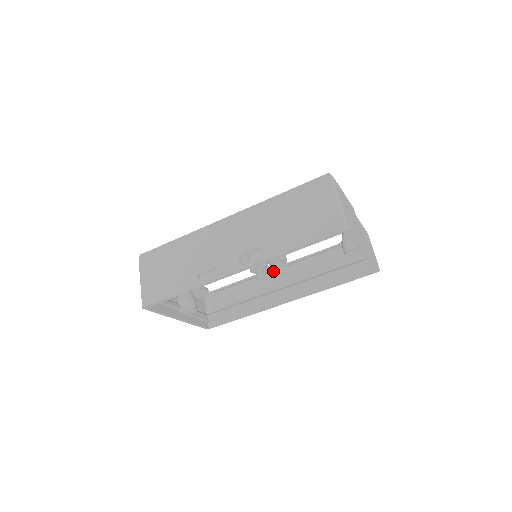
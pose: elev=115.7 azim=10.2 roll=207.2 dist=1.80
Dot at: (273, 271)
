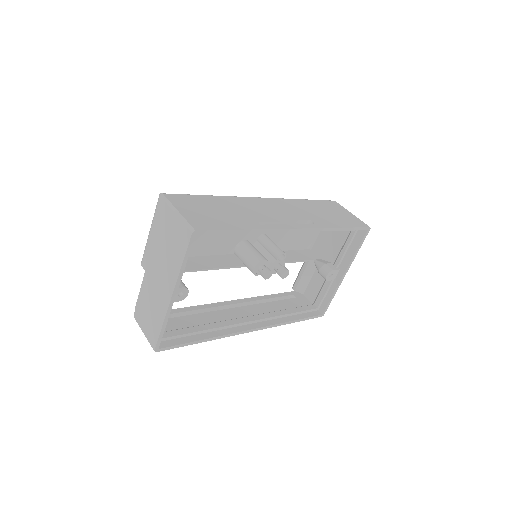
Dot at: (228, 302)
